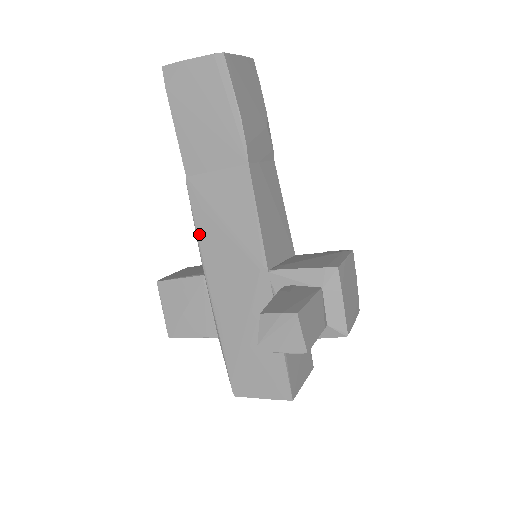
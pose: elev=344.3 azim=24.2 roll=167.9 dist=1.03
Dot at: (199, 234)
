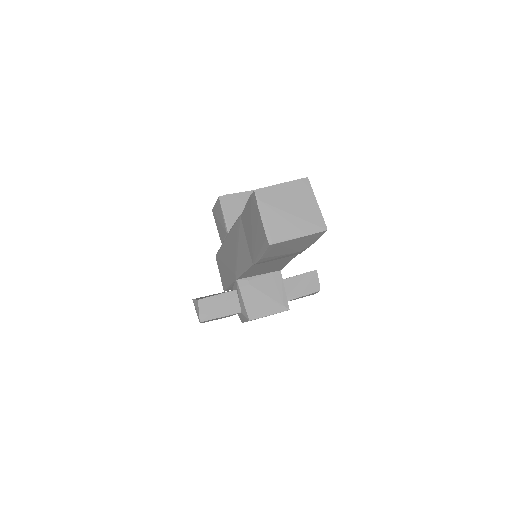
Dot at: (233, 229)
